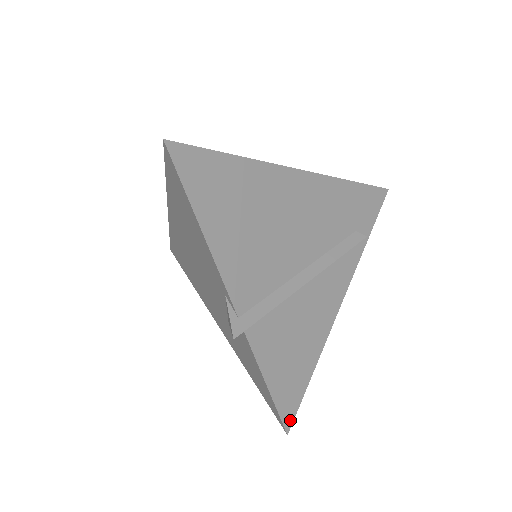
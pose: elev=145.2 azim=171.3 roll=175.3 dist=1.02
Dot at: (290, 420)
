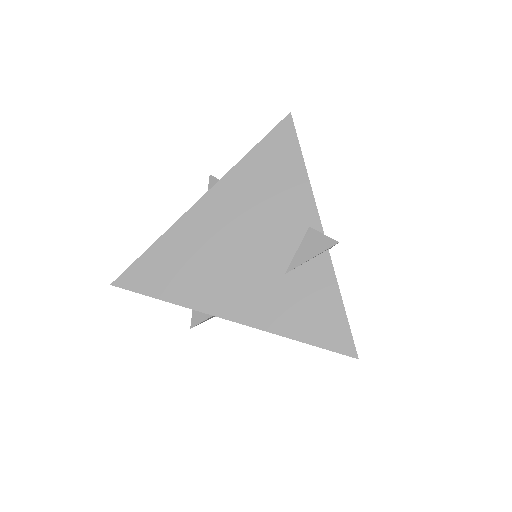
Dot at: (352, 349)
